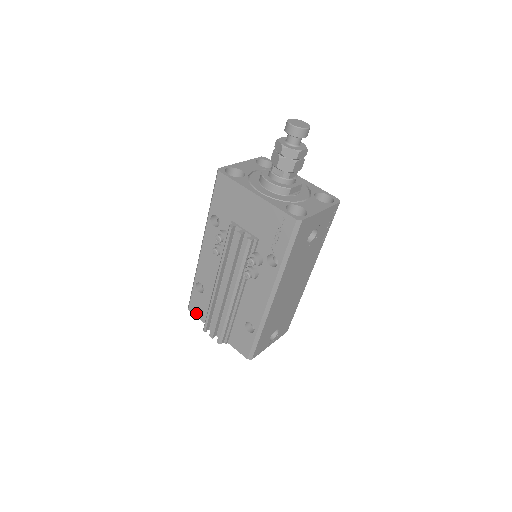
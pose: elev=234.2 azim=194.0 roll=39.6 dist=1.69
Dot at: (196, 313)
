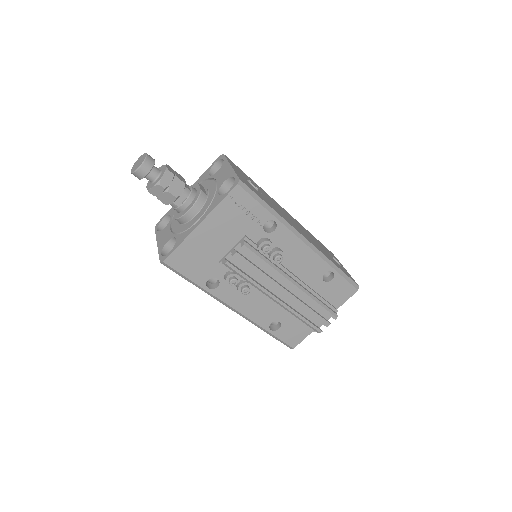
Dot at: (299, 339)
